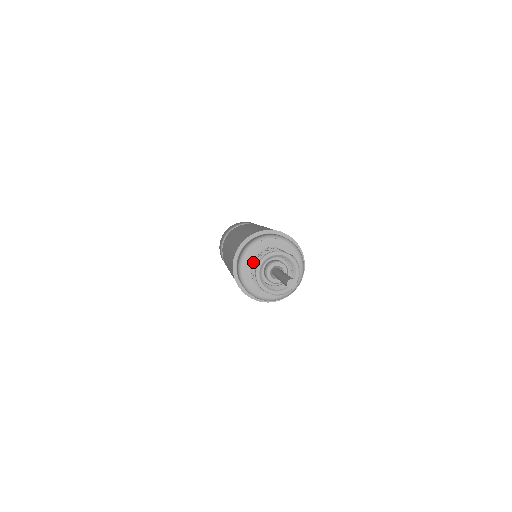
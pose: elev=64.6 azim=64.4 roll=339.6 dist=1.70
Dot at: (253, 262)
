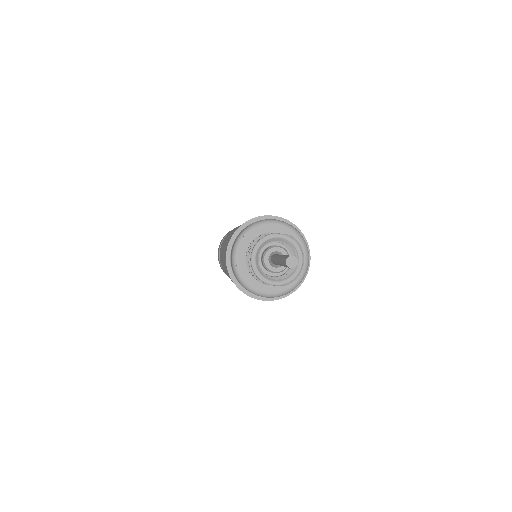
Dot at: (246, 257)
